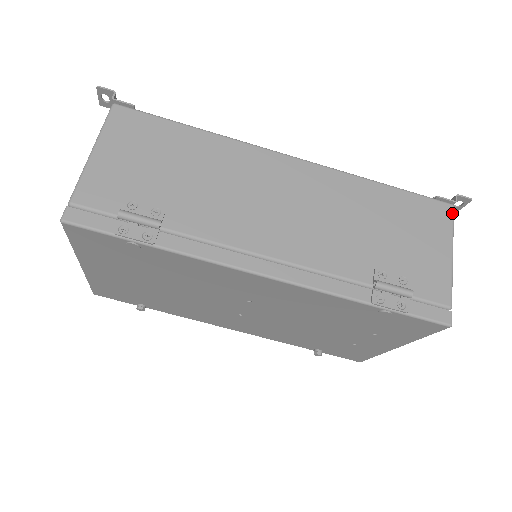
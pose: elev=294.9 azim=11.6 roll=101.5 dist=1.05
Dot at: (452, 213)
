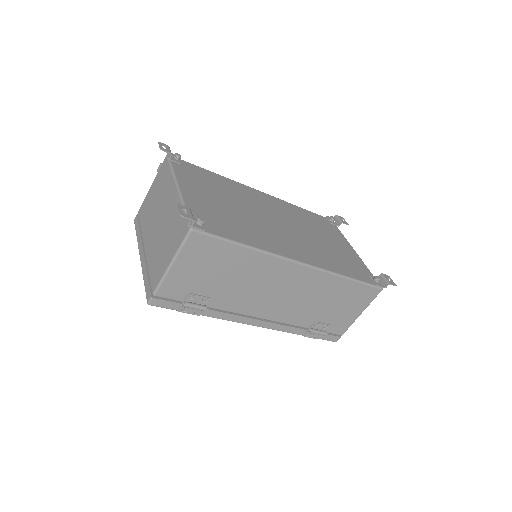
Dot at: occluded
